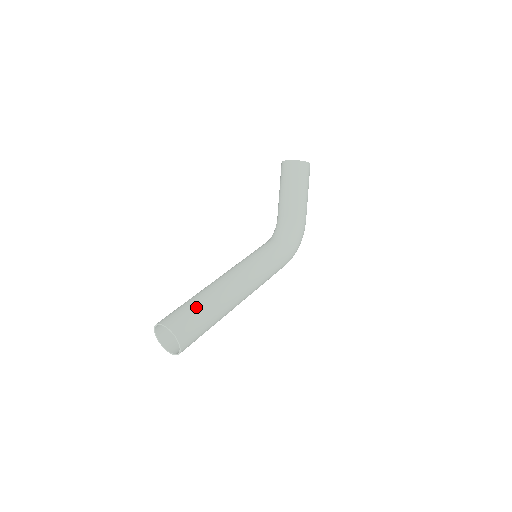
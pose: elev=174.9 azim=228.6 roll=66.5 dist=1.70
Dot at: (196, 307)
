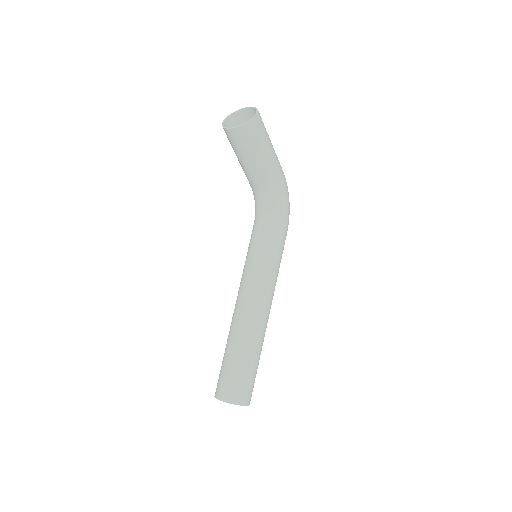
Dot at: (240, 366)
